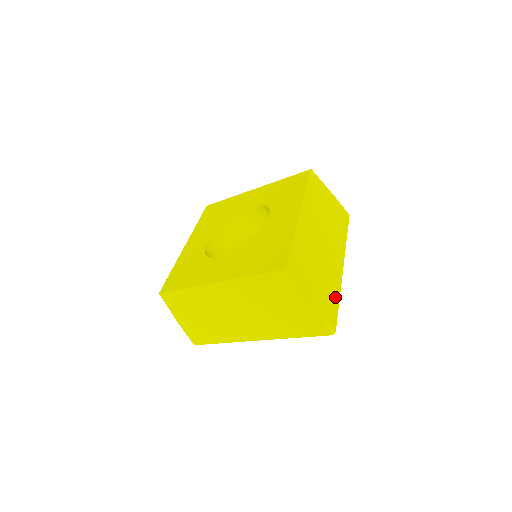
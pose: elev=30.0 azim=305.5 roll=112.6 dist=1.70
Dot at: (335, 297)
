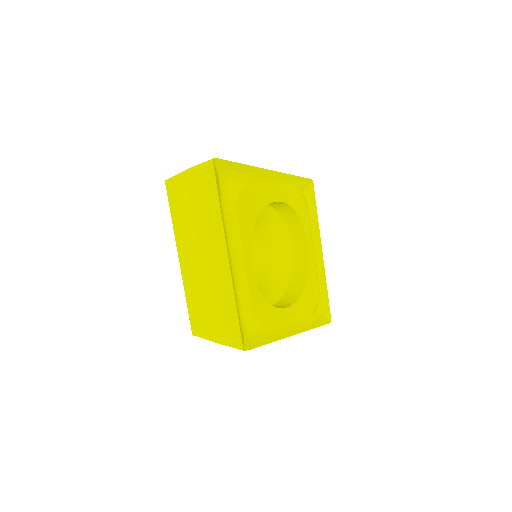
Dot at: occluded
